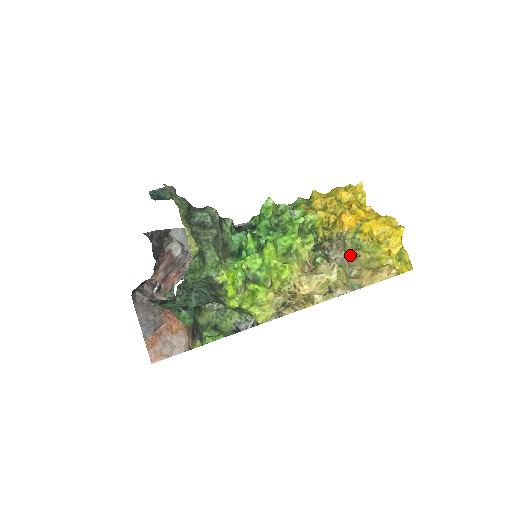
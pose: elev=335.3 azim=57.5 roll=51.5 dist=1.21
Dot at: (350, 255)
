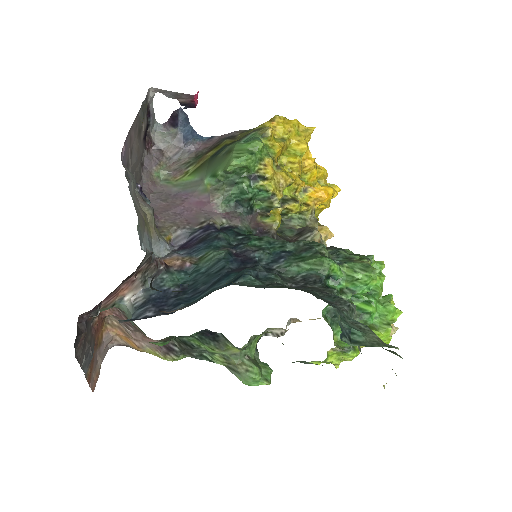
Dot at: occluded
